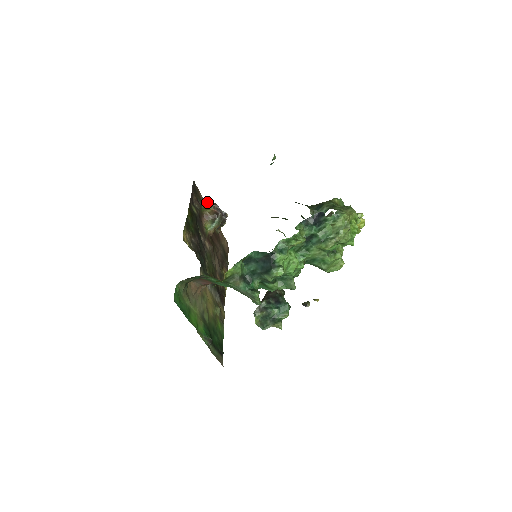
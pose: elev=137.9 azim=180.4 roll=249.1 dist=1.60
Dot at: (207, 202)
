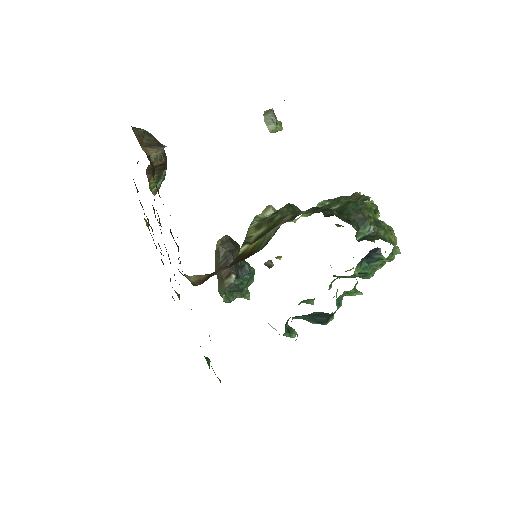
Dot at: (156, 151)
